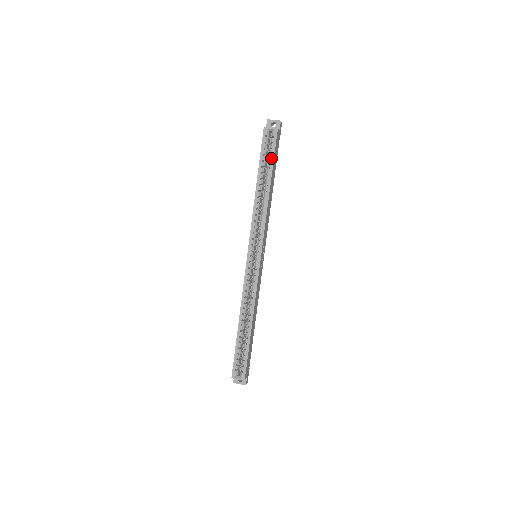
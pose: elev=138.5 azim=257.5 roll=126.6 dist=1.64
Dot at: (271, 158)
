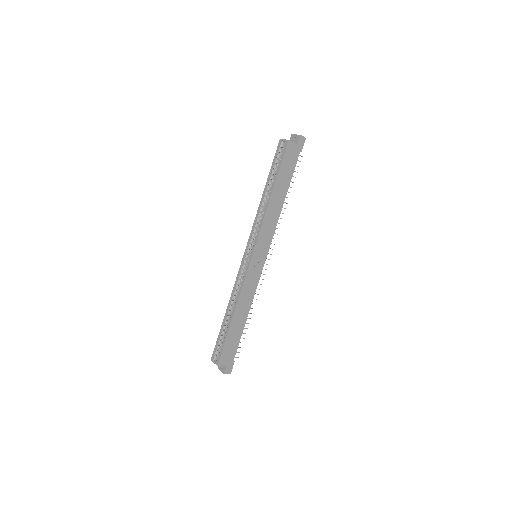
Dot at: (278, 167)
